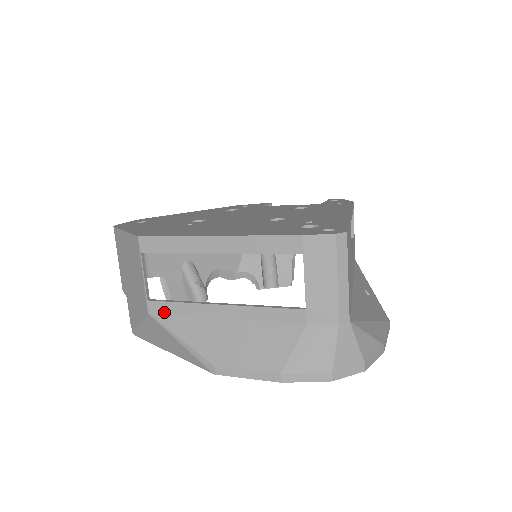
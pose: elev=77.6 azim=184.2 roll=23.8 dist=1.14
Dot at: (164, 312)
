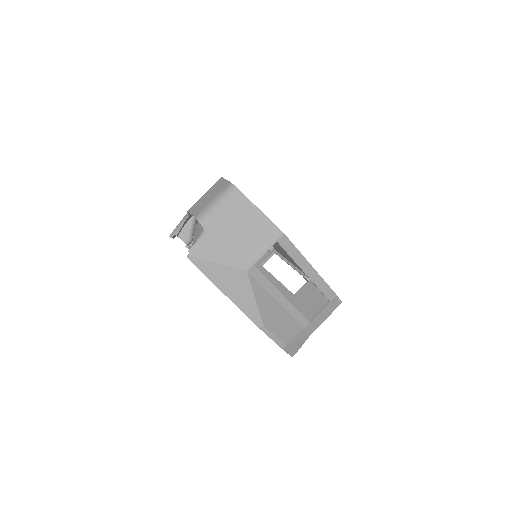
Dot at: (255, 277)
